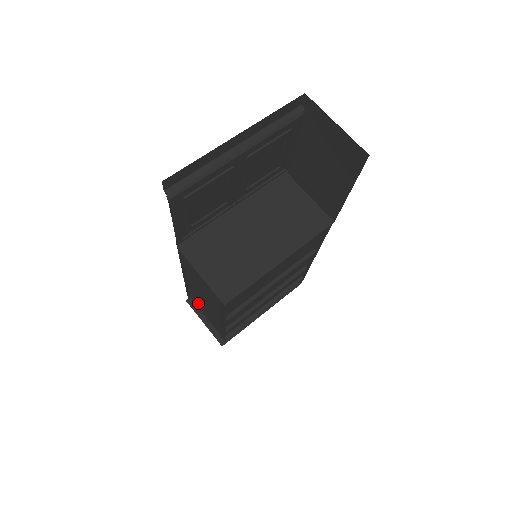
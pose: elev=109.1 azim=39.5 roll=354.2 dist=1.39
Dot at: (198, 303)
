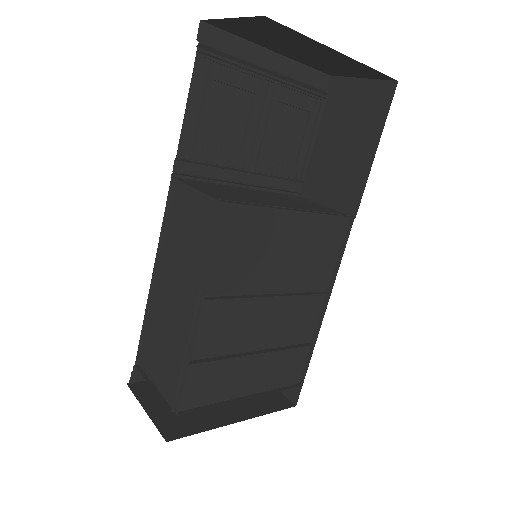
Dot at: (152, 353)
